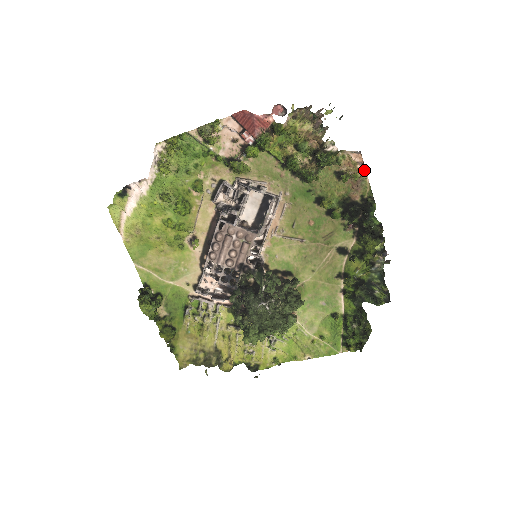
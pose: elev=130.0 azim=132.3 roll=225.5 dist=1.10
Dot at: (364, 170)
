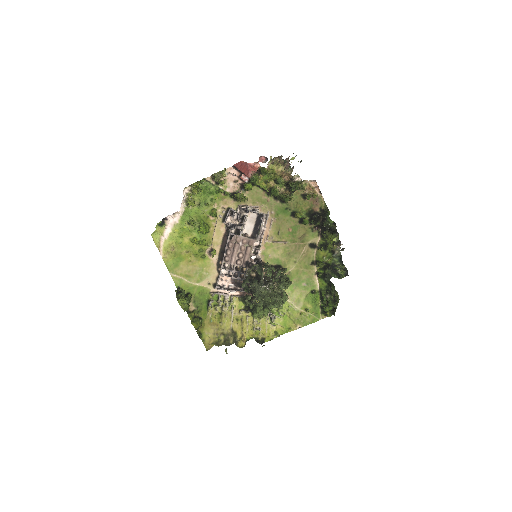
Dot at: (319, 191)
